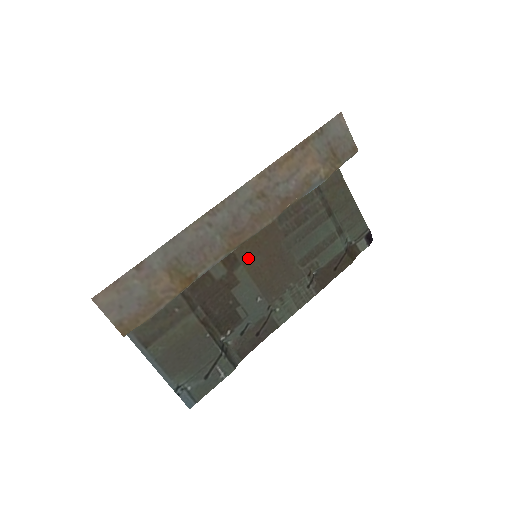
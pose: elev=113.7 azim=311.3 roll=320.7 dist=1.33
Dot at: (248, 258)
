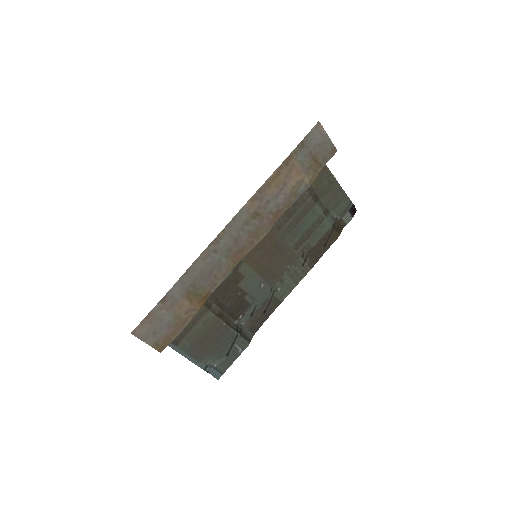
Dot at: (249, 255)
